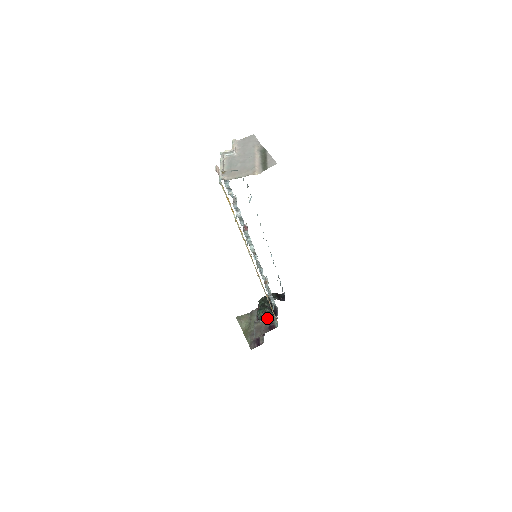
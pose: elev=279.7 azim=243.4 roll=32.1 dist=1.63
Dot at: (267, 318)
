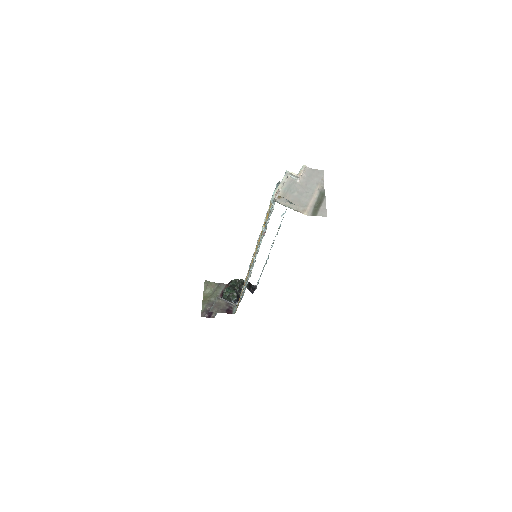
Dot at: (230, 300)
